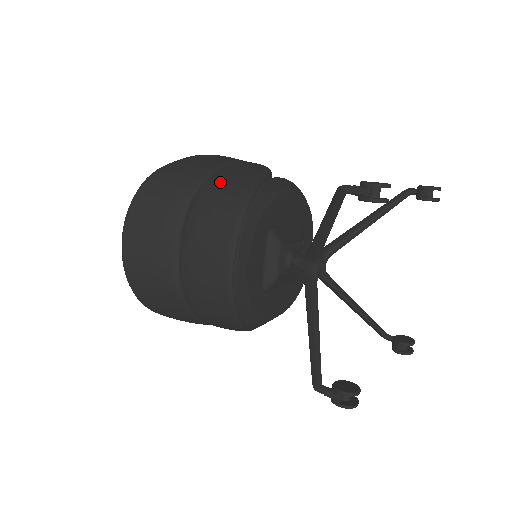
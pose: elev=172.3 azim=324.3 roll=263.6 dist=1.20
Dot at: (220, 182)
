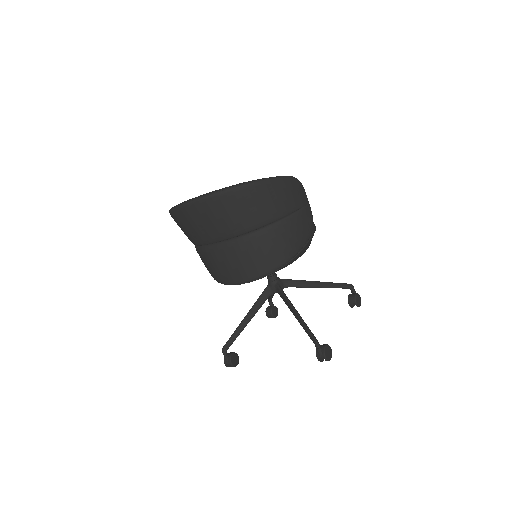
Dot at: (281, 236)
